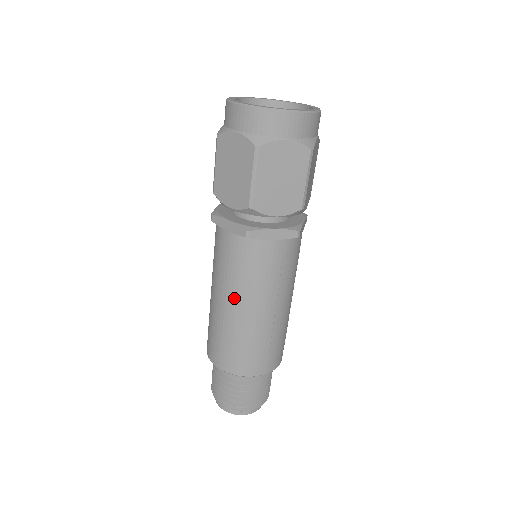
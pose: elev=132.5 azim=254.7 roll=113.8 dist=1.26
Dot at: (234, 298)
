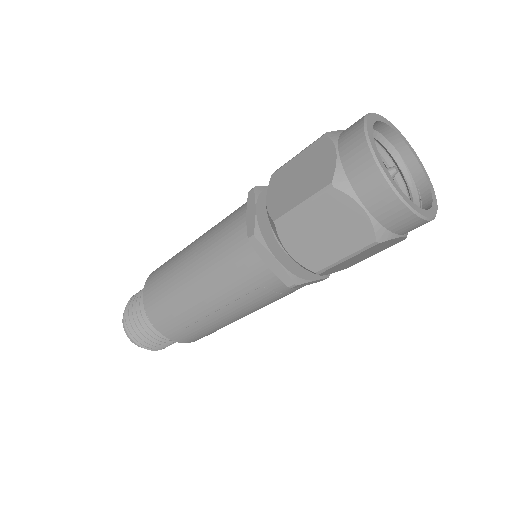
Dot at: (198, 266)
